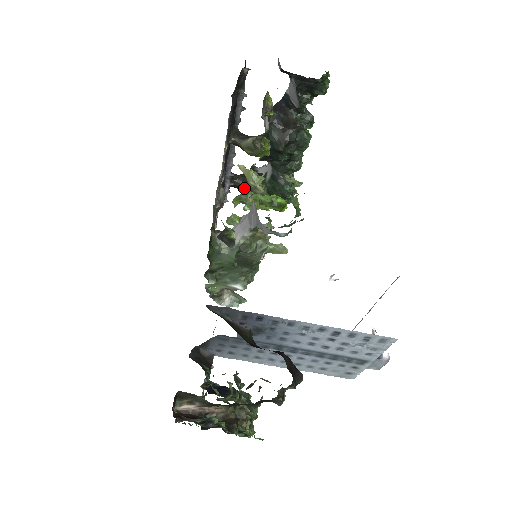
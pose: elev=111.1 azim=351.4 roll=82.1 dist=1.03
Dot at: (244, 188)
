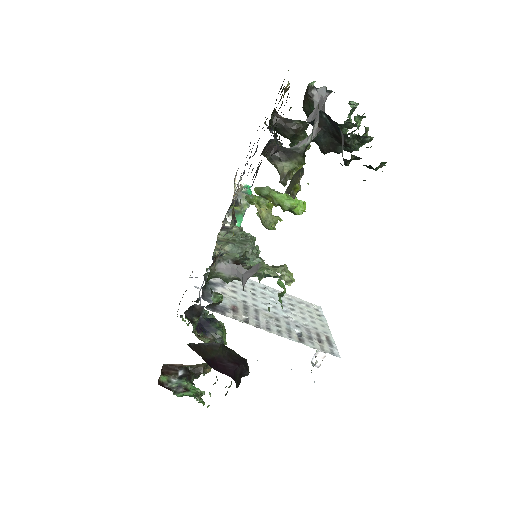
Dot at: (283, 136)
